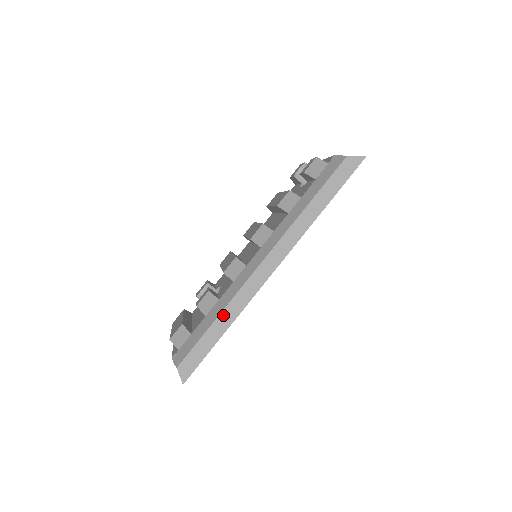
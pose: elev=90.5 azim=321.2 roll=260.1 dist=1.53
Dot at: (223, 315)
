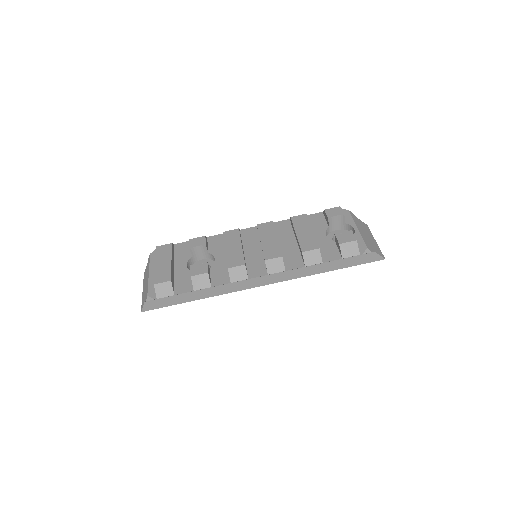
Dot at: (204, 291)
